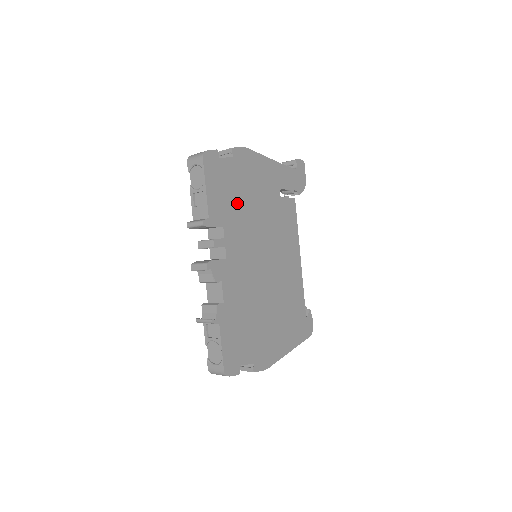
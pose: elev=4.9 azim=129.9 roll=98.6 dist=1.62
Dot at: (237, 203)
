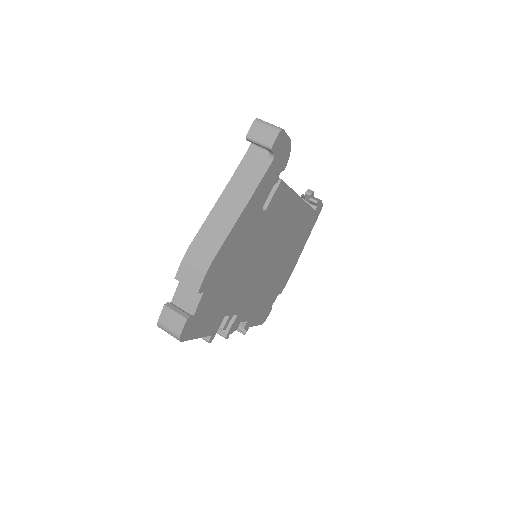
Dot at: (227, 293)
